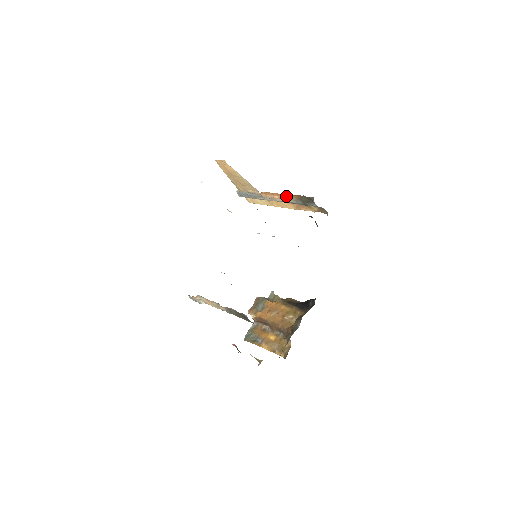
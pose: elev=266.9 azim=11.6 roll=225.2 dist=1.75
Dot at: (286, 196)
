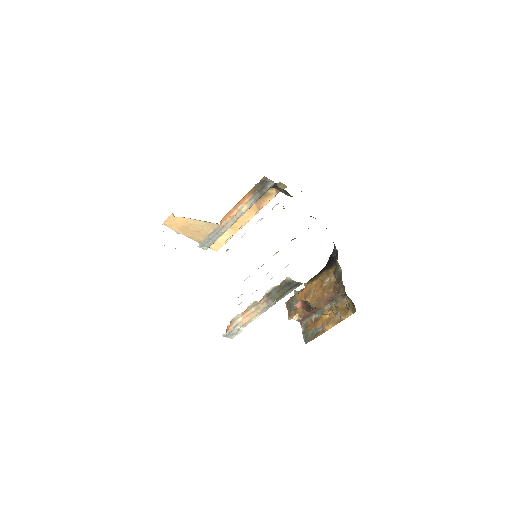
Dot at: (242, 202)
